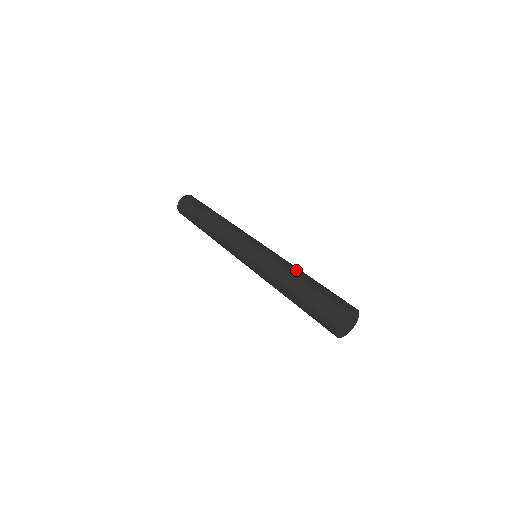
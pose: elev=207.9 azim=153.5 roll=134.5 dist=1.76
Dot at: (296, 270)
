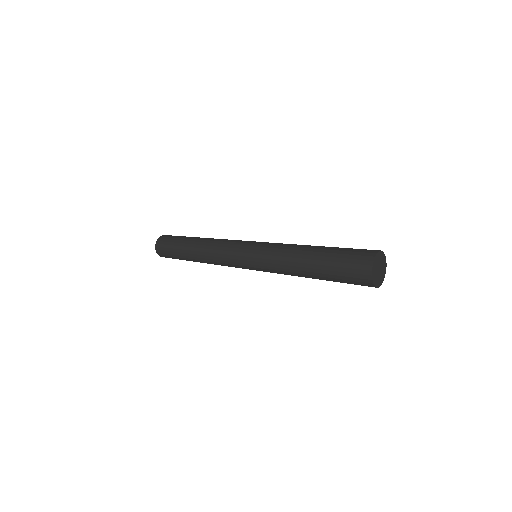
Dot at: (298, 253)
